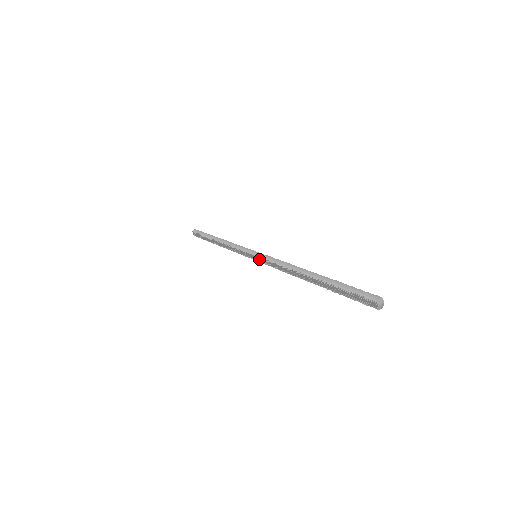
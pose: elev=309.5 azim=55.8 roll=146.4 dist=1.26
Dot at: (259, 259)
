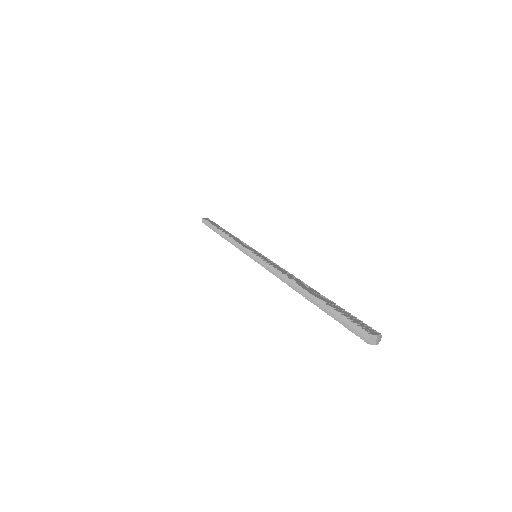
Dot at: occluded
